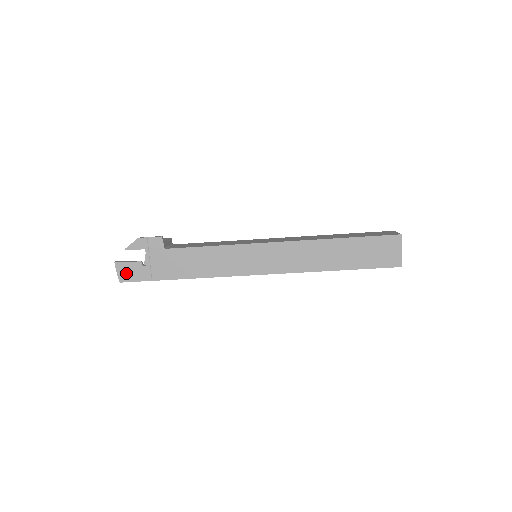
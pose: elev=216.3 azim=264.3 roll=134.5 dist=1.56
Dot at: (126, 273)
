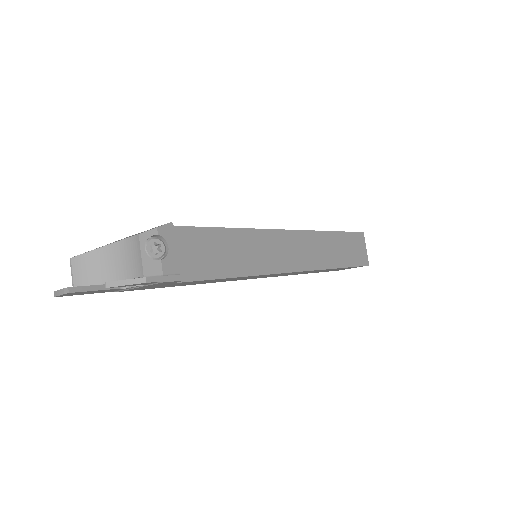
Dot at: (78, 294)
